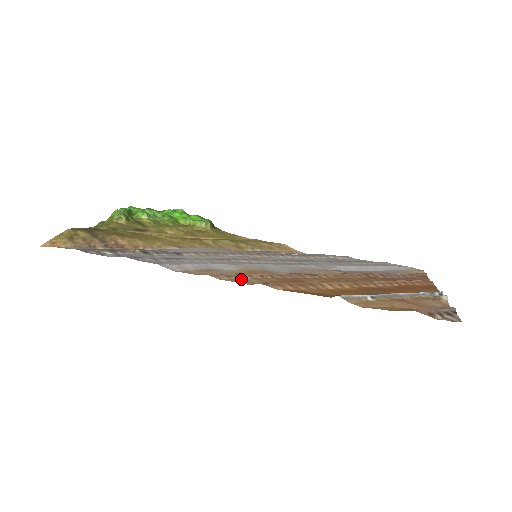
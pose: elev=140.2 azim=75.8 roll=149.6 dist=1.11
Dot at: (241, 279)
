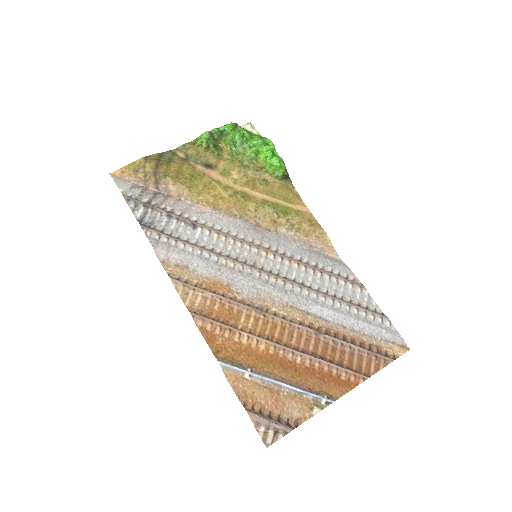
Dot at: (192, 293)
